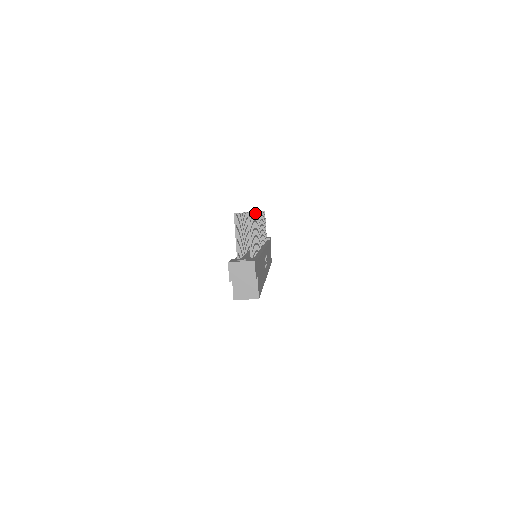
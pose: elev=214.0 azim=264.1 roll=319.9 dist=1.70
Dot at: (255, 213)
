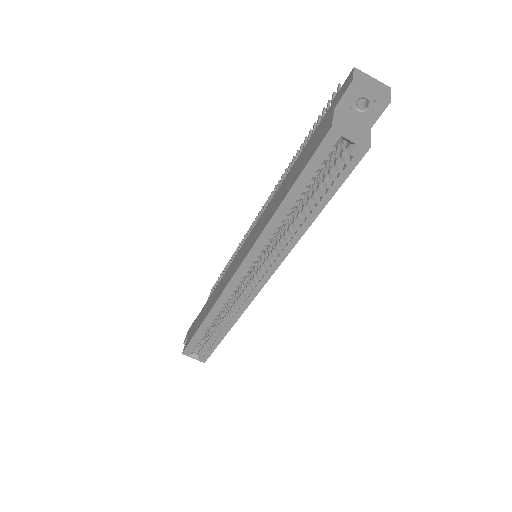
Dot at: occluded
